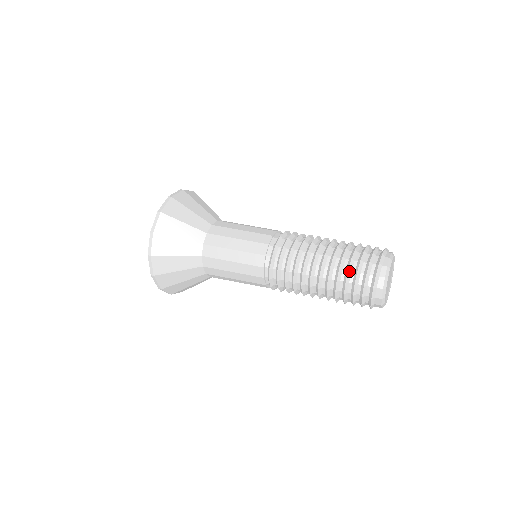
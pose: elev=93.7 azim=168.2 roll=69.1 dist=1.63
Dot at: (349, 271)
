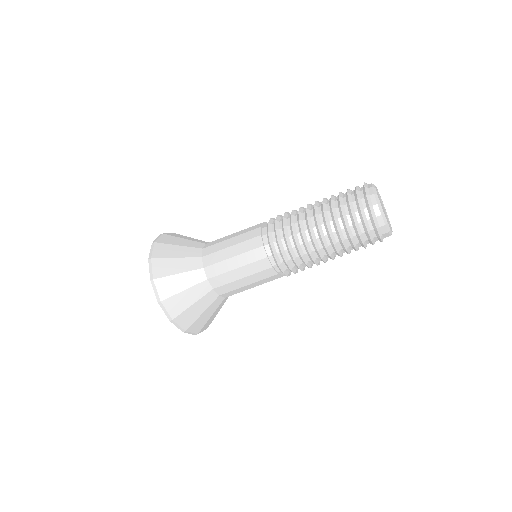
Dot at: (348, 228)
